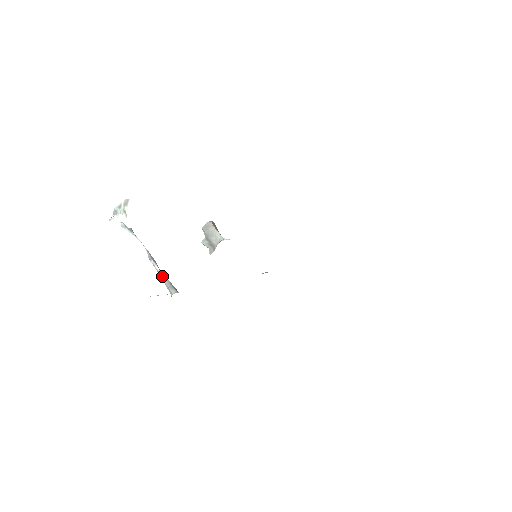
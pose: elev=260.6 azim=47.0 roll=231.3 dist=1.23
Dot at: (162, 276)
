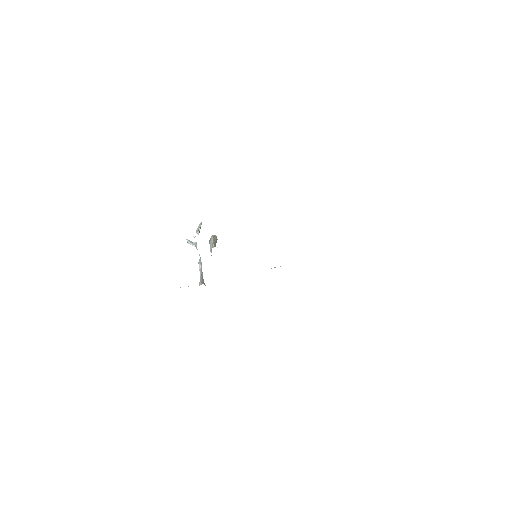
Dot at: (200, 274)
